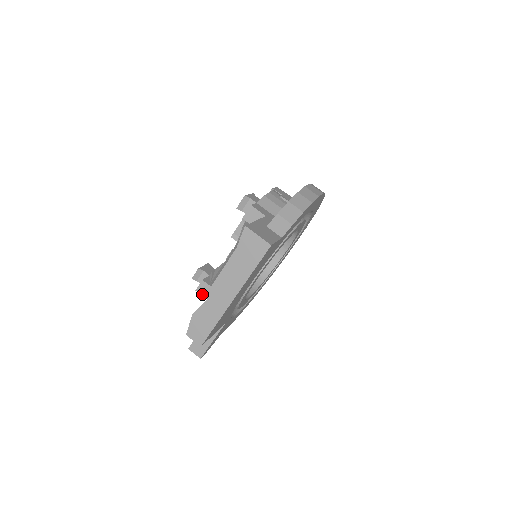
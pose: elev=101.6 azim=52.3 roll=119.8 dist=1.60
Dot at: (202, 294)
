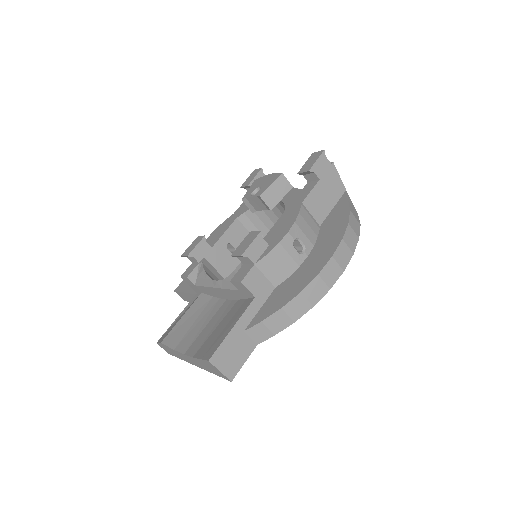
Dot at: (186, 282)
